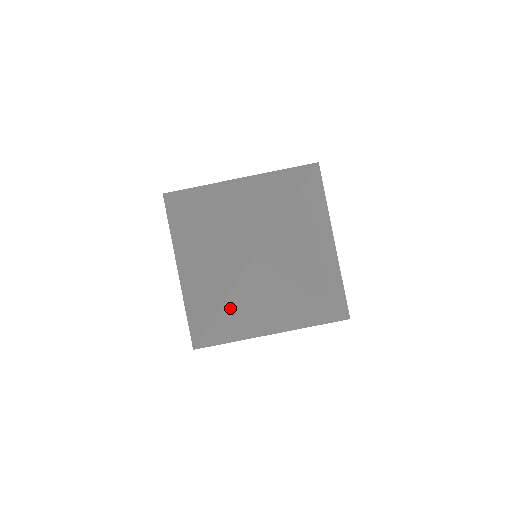
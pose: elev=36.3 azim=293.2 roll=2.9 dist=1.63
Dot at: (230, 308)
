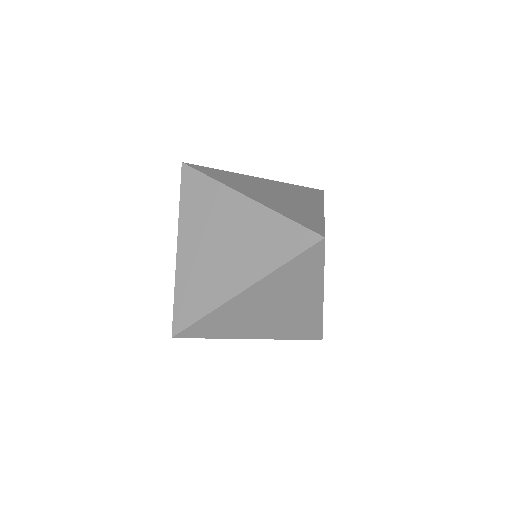
Dot at: (252, 294)
